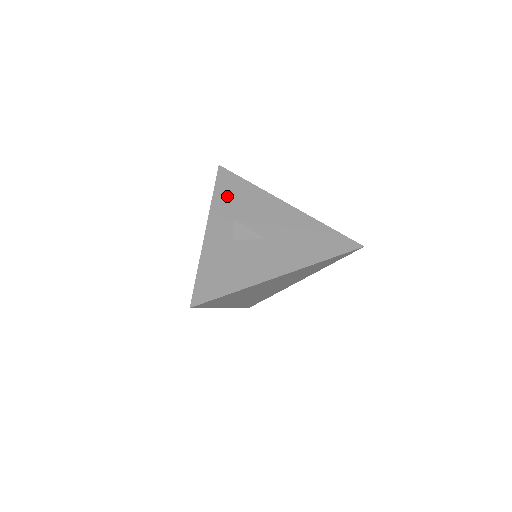
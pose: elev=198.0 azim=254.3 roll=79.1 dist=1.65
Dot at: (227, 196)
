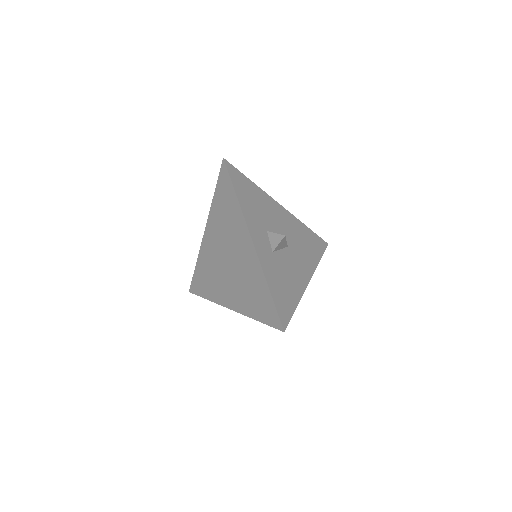
Dot at: (247, 200)
